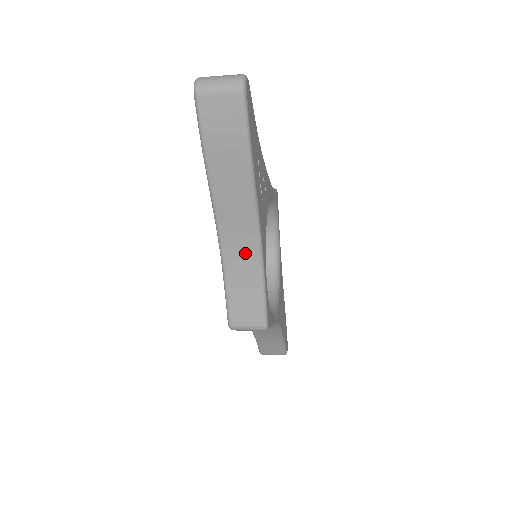
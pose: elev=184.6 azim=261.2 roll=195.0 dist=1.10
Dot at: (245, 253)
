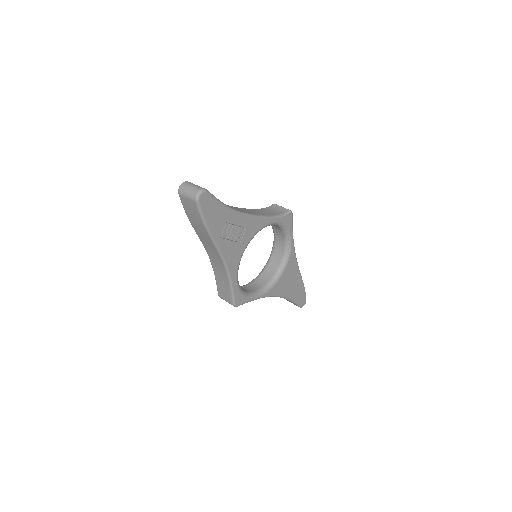
Dot at: (220, 267)
